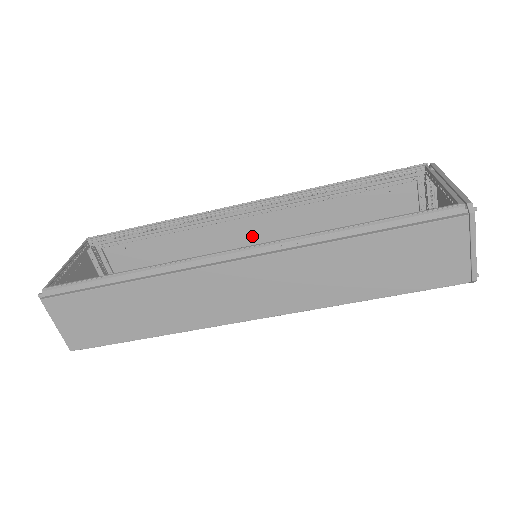
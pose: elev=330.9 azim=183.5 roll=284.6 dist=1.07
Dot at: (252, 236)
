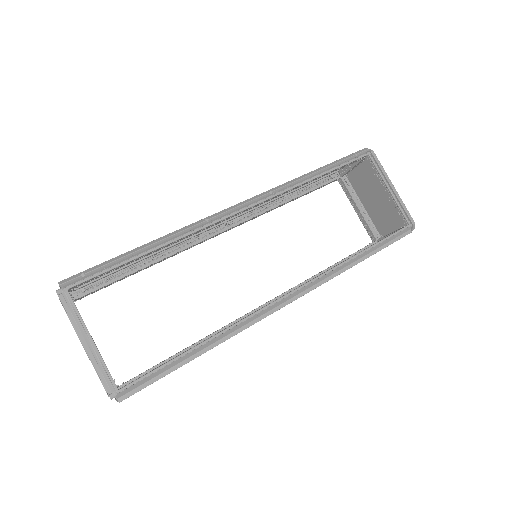
Dot at: occluded
